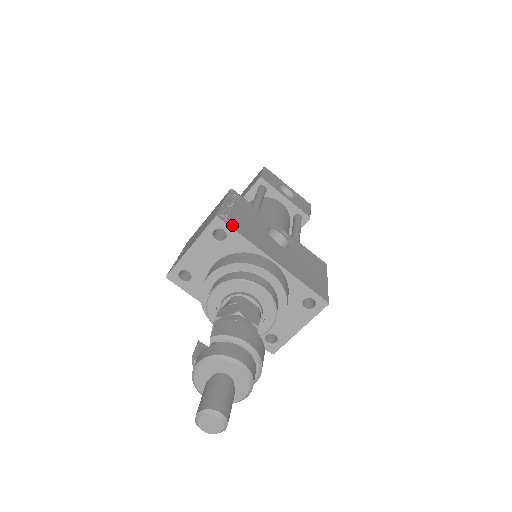
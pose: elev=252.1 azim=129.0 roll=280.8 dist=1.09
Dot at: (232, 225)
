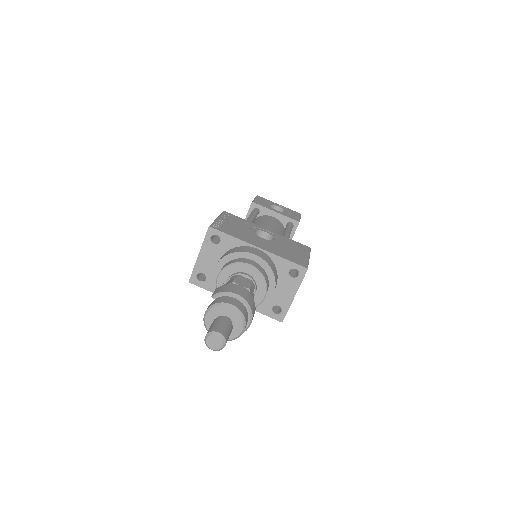
Dot at: (222, 230)
